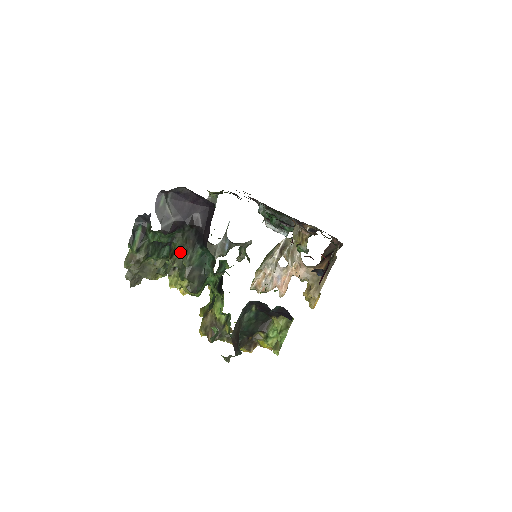
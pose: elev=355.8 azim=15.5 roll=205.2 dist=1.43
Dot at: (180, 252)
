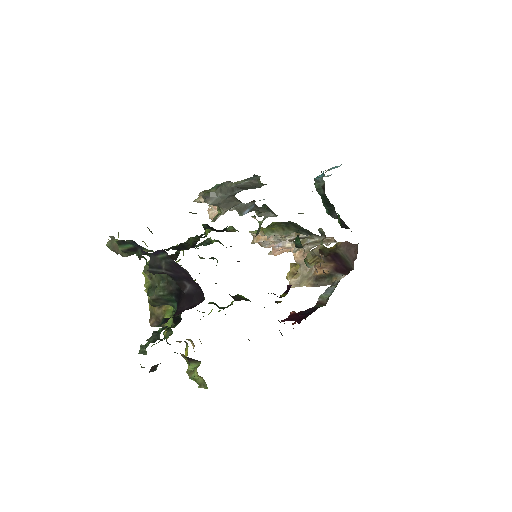
Dot at: (159, 280)
